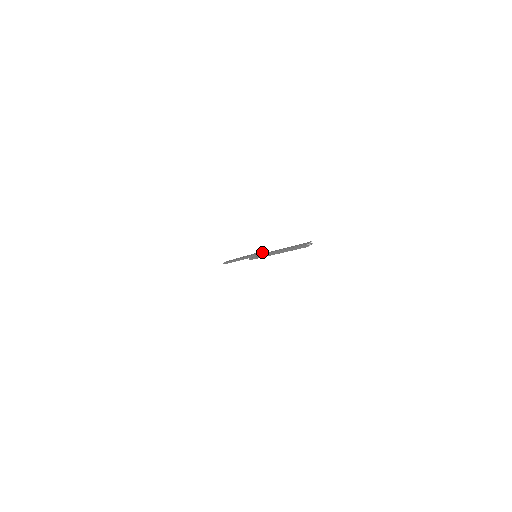
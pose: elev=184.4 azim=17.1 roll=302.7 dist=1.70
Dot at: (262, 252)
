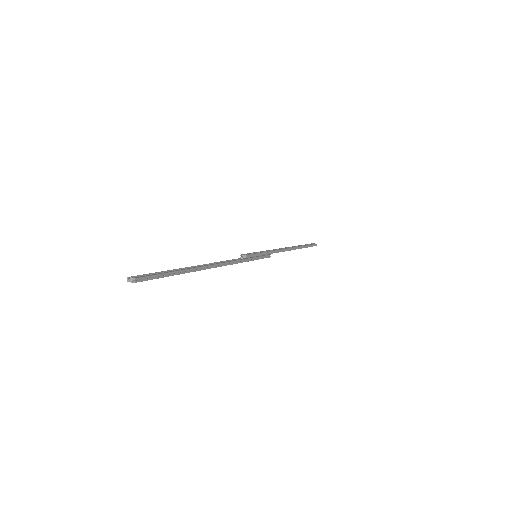
Dot at: (246, 256)
